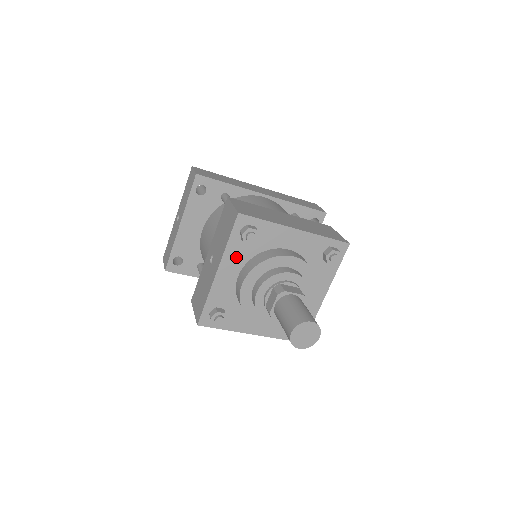
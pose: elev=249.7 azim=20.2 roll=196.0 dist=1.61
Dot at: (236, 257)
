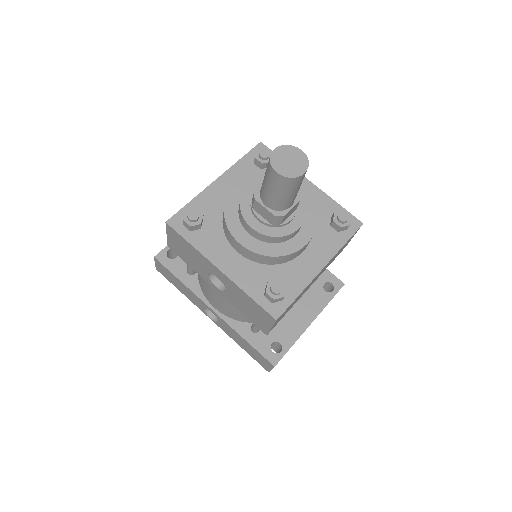
Dot at: (241, 176)
